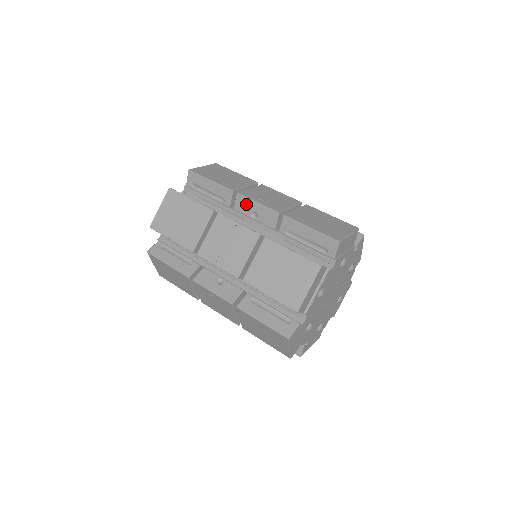
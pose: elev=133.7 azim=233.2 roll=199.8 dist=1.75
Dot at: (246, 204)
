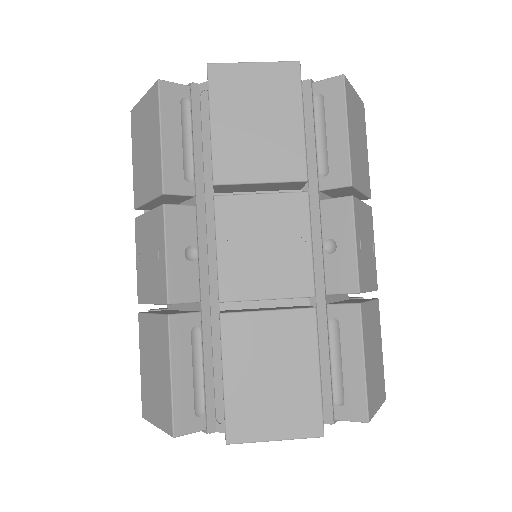
Dot at: occluded
